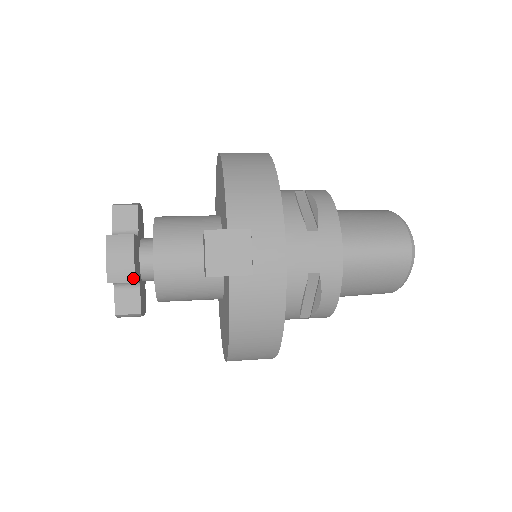
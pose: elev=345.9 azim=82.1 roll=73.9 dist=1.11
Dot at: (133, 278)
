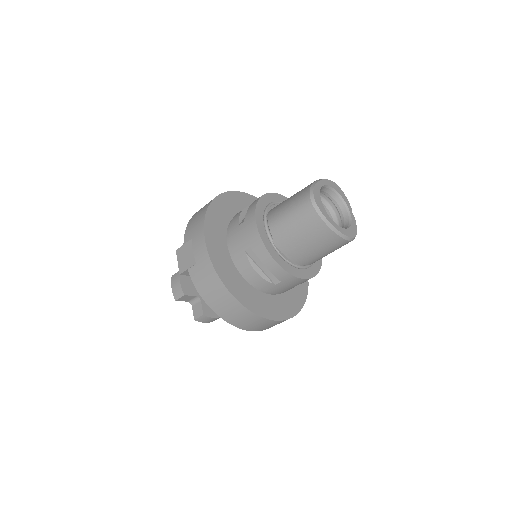
Dot at: (183, 293)
